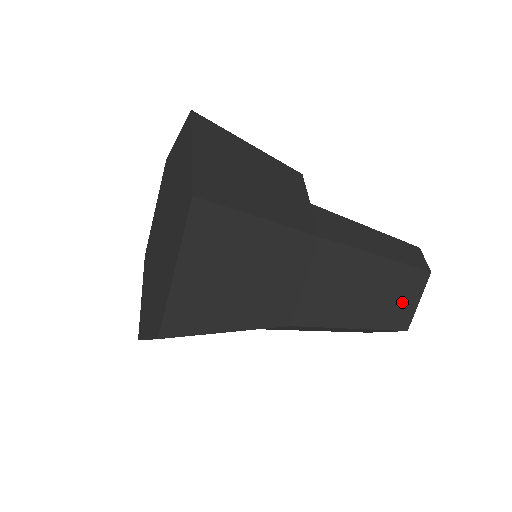
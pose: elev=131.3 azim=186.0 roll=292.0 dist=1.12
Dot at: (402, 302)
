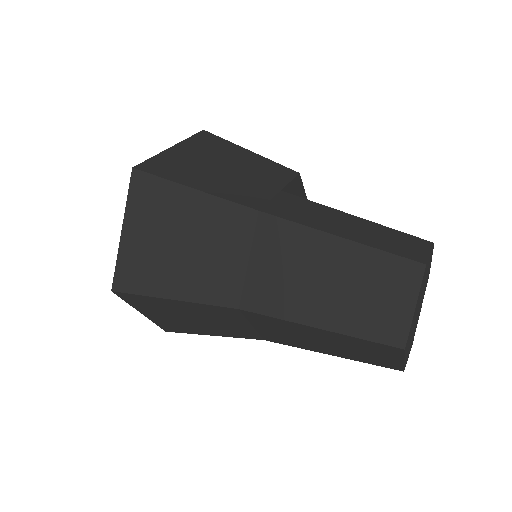
Dot at: (385, 303)
